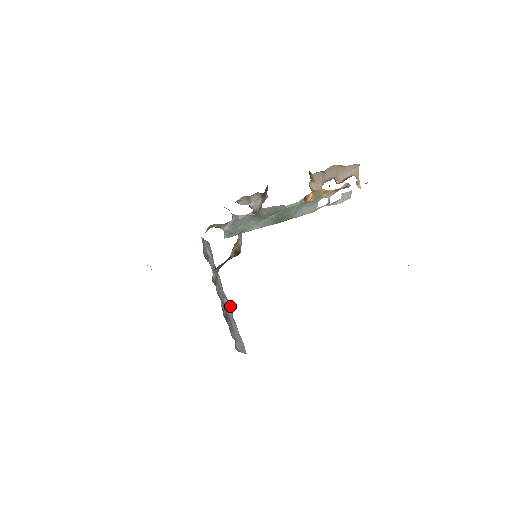
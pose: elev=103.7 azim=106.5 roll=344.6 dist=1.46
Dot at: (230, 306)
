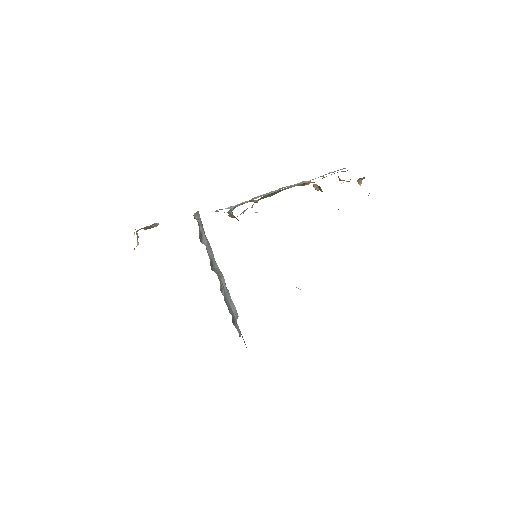
Dot at: (223, 278)
